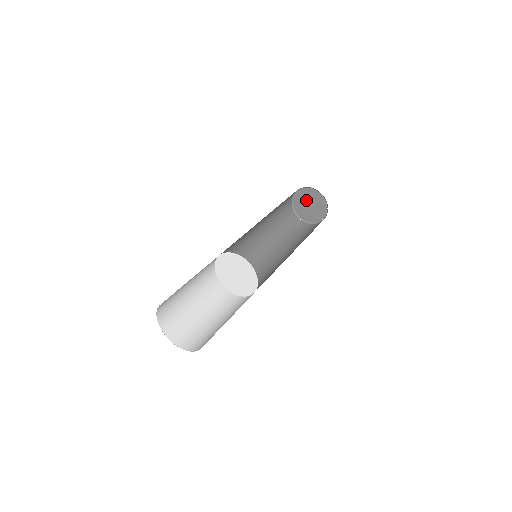
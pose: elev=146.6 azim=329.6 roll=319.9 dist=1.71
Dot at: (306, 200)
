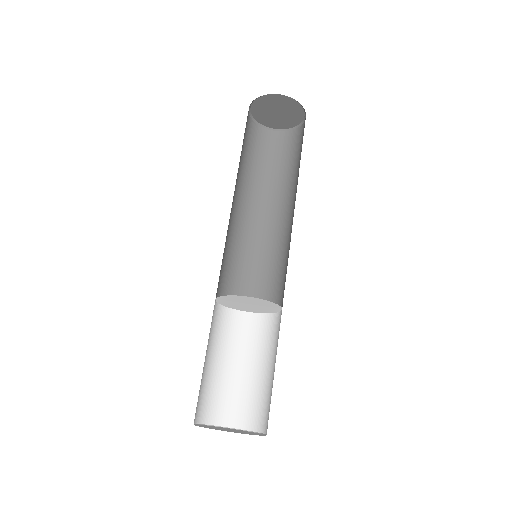
Dot at: (275, 106)
